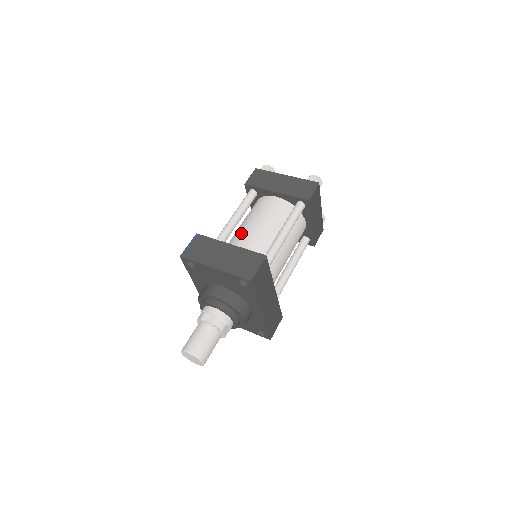
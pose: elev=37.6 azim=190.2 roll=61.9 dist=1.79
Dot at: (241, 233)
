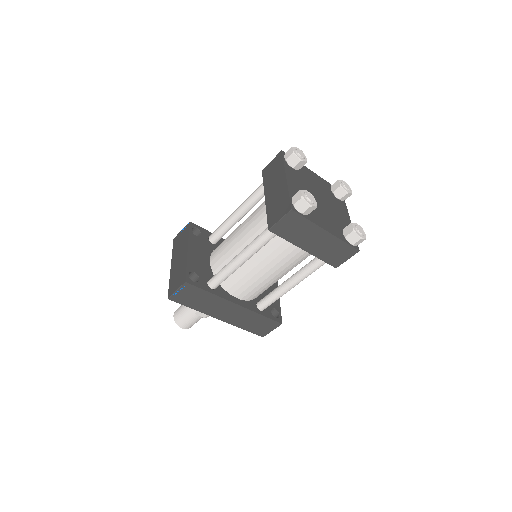
Dot at: (233, 231)
